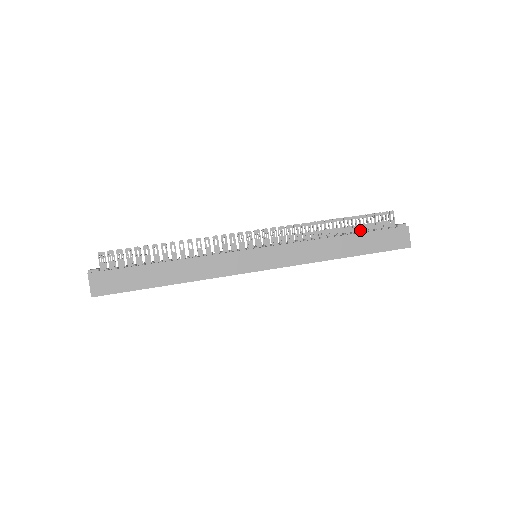
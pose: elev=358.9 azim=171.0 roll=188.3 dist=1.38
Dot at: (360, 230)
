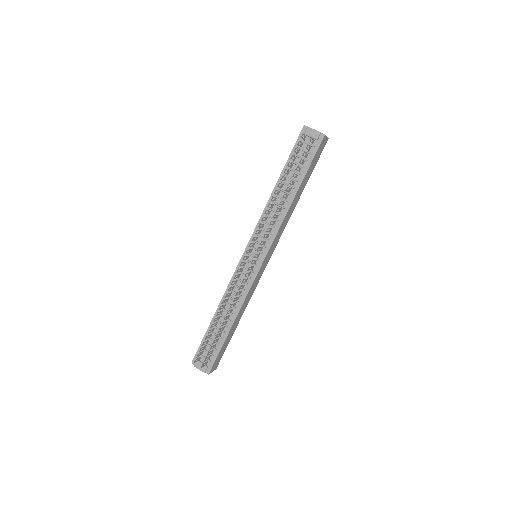
Dot at: (292, 165)
